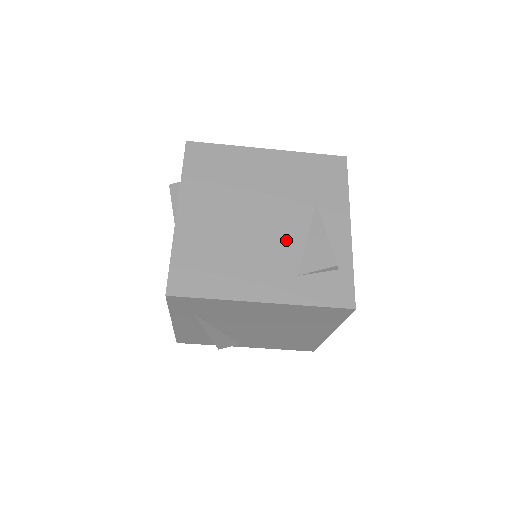
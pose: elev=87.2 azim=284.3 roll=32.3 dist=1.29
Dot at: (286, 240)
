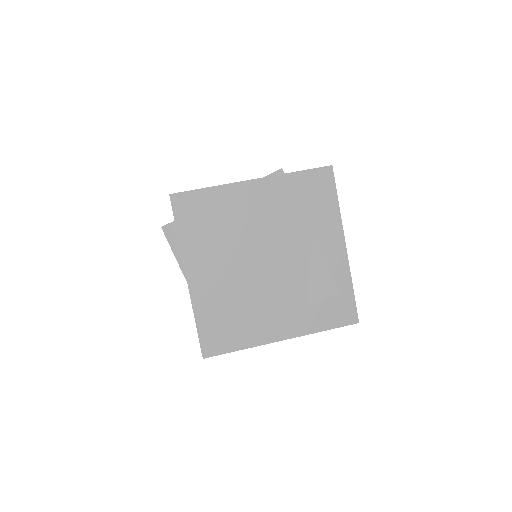
Dot at: (291, 277)
